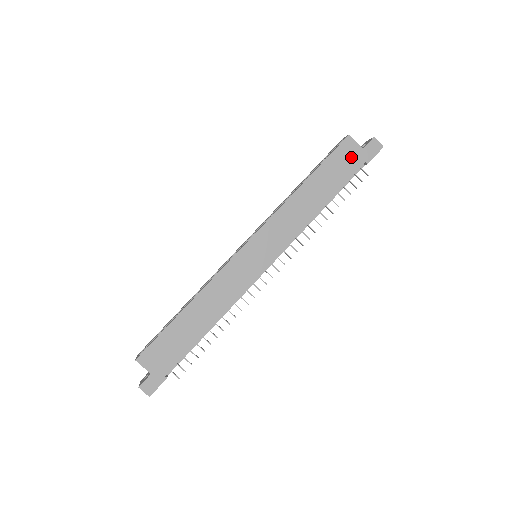
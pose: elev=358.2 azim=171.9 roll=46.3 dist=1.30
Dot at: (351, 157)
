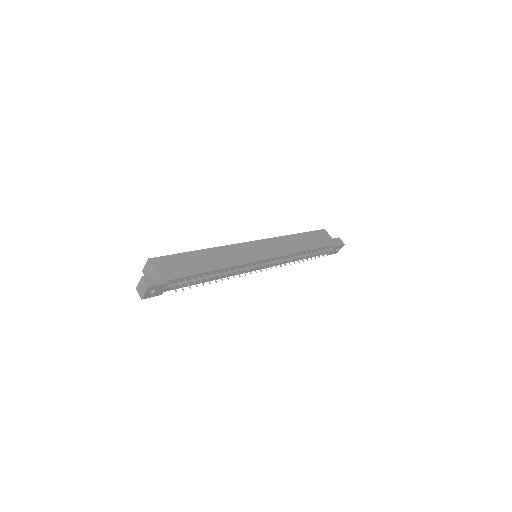
Dot at: (325, 238)
